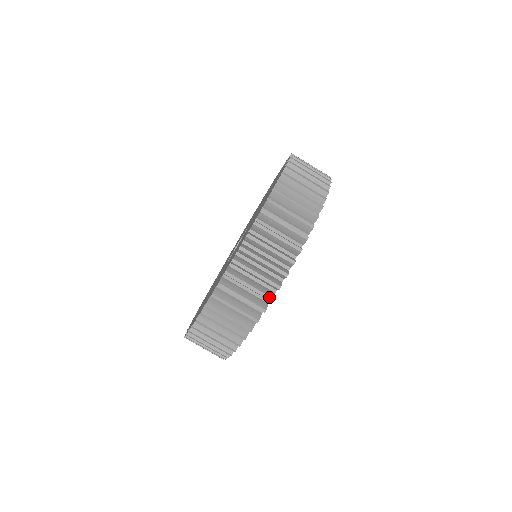
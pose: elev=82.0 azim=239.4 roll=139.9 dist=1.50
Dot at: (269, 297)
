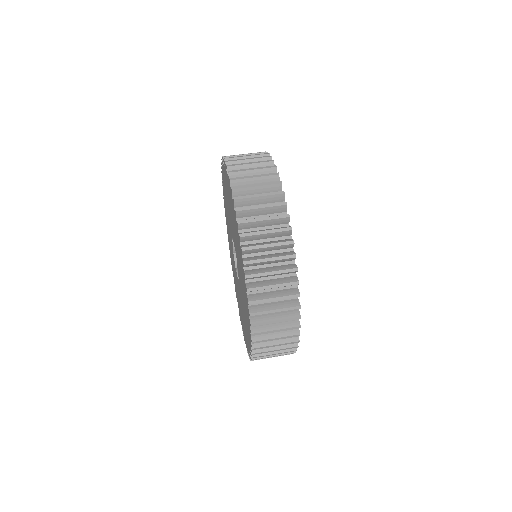
Dot at: occluded
